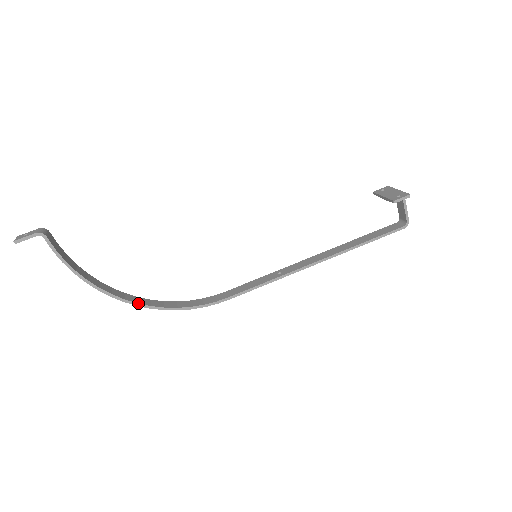
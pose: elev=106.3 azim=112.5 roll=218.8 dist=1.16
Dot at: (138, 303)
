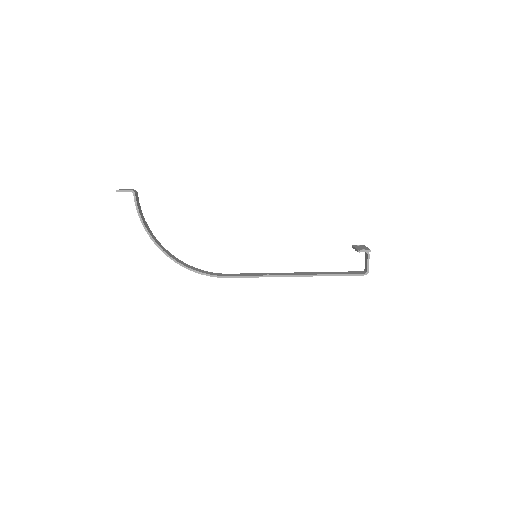
Dot at: (171, 257)
